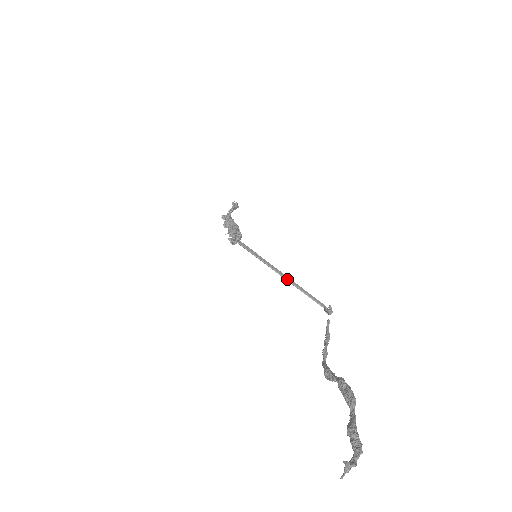
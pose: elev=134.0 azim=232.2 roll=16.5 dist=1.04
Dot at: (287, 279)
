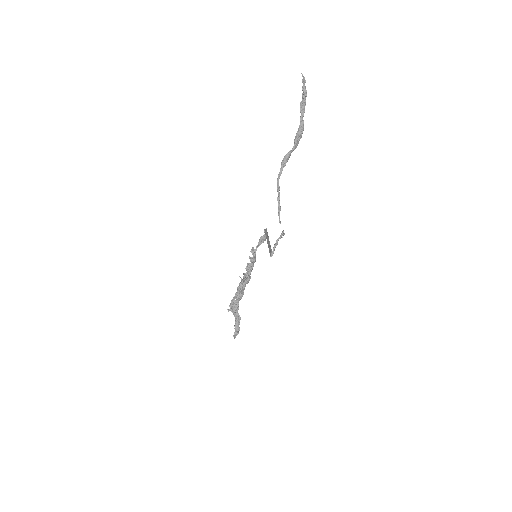
Dot at: (268, 244)
